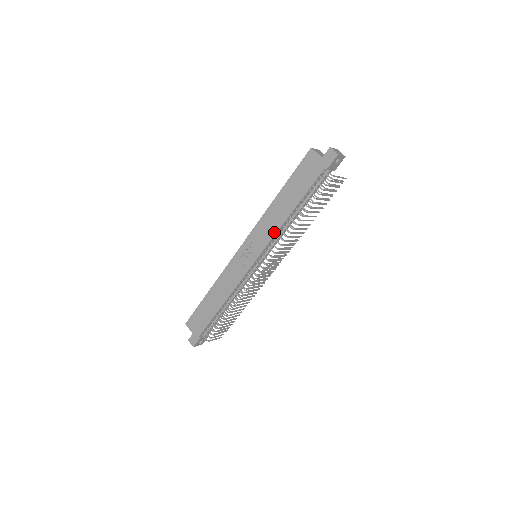
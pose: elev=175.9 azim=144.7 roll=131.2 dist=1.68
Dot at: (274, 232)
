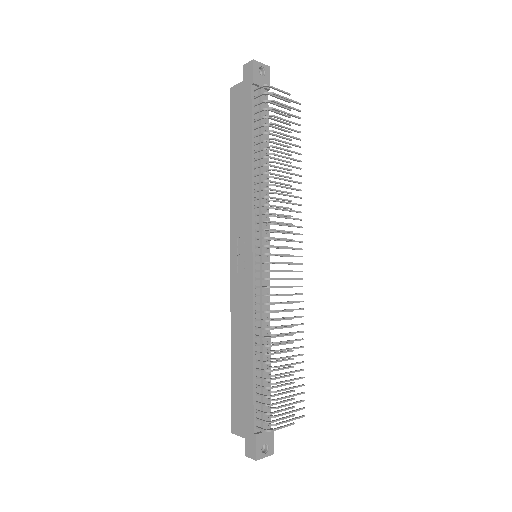
Dot at: (249, 199)
